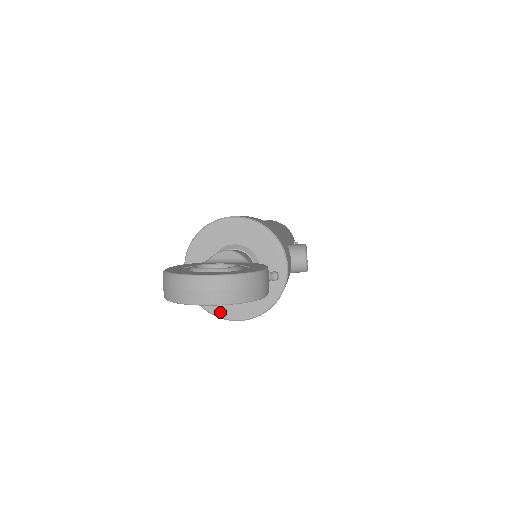
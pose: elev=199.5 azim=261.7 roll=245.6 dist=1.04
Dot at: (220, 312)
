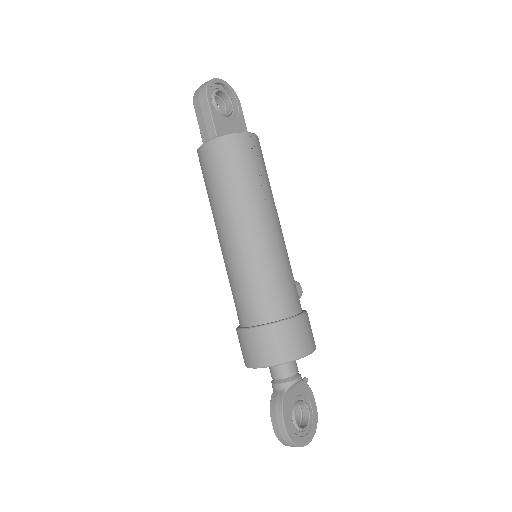
Dot at: occluded
